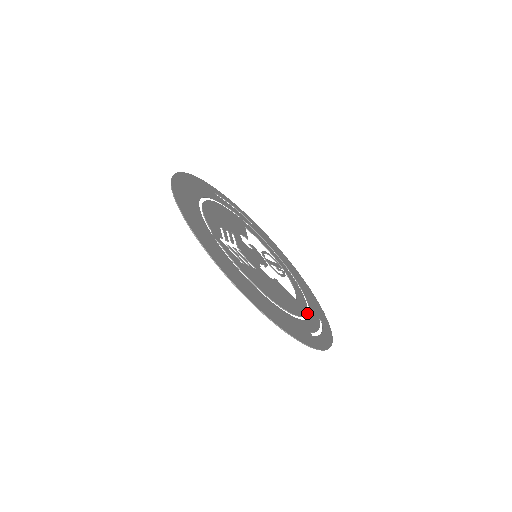
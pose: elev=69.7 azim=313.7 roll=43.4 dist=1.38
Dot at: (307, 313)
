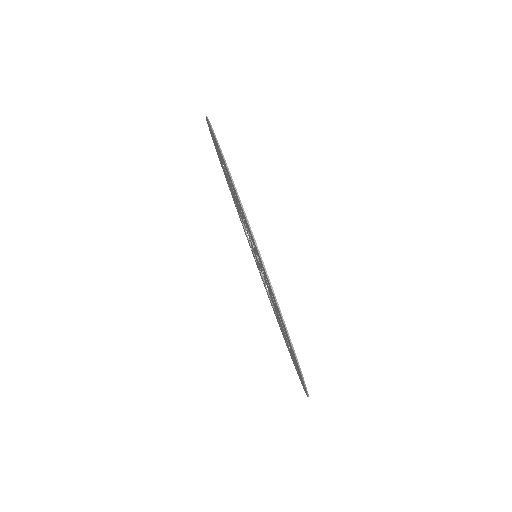
Dot at: occluded
